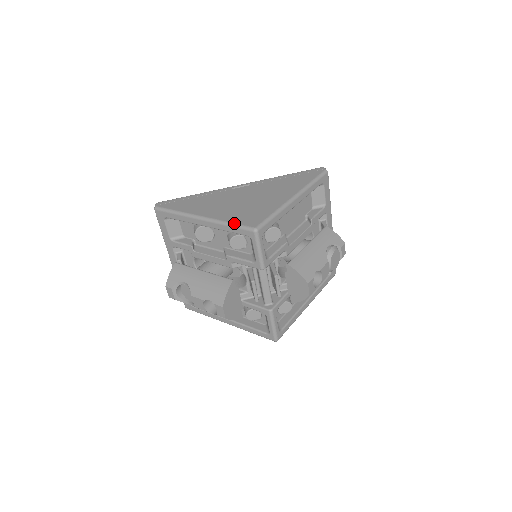
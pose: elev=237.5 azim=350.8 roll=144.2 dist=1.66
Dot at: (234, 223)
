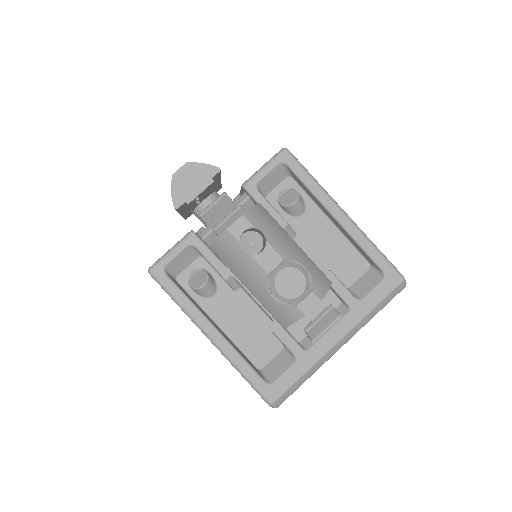
Dot at: occluded
